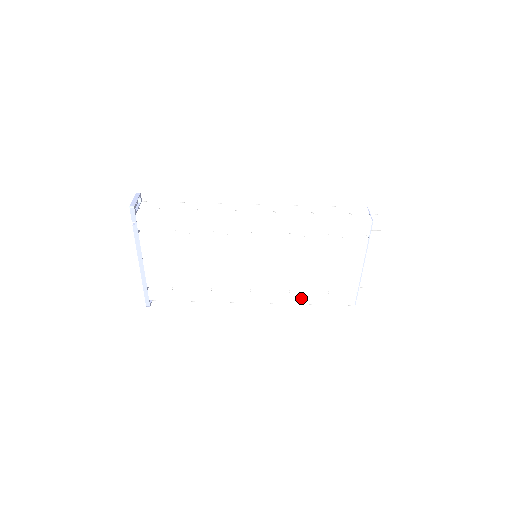
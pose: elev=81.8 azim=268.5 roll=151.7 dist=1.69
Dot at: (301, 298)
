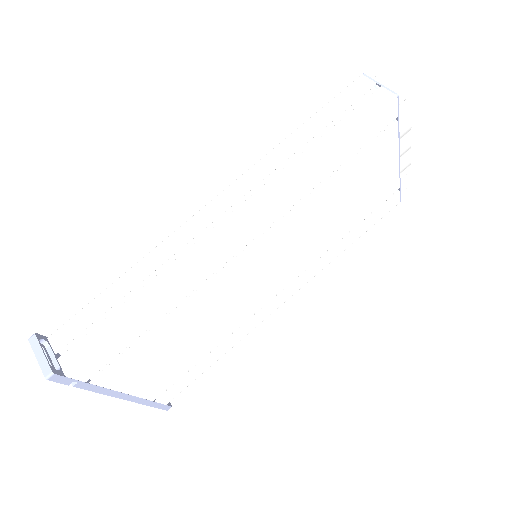
Dot at: (338, 249)
